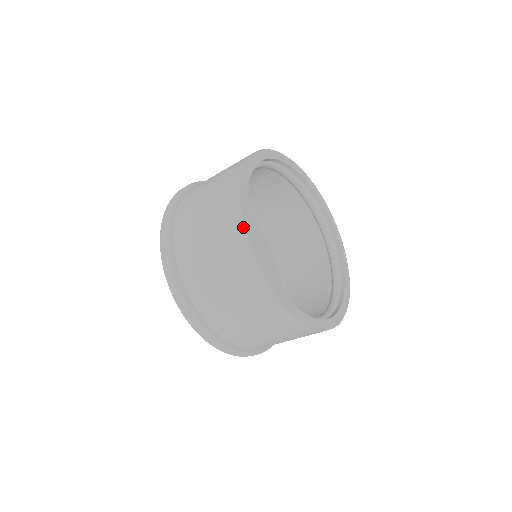
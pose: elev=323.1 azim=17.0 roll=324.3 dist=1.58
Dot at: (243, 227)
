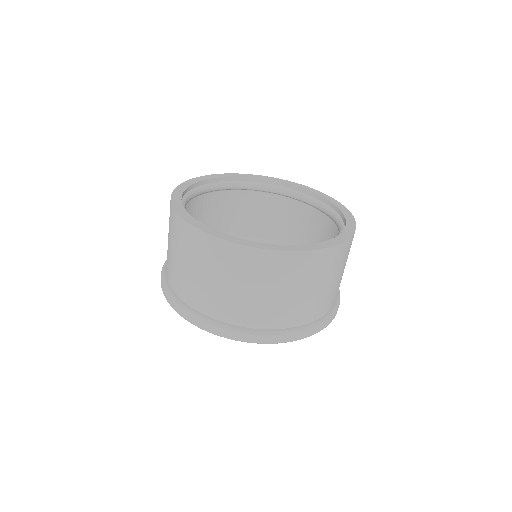
Dot at: (180, 218)
